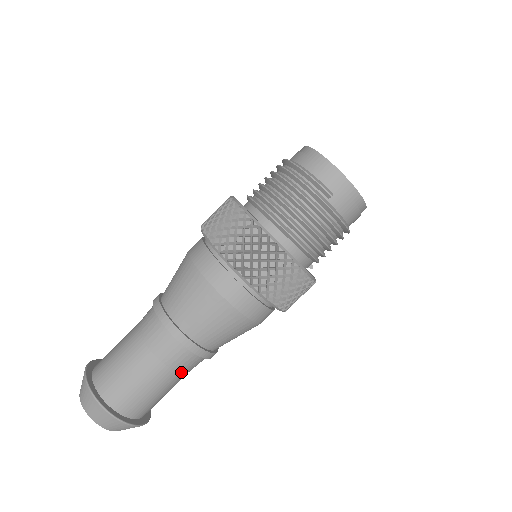
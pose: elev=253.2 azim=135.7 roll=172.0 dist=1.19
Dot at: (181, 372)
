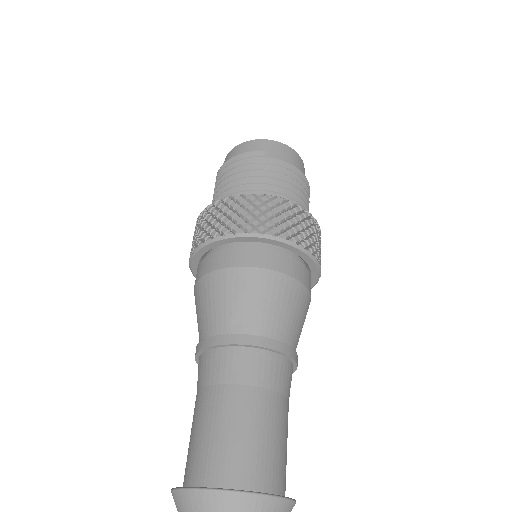
Dot at: (276, 391)
